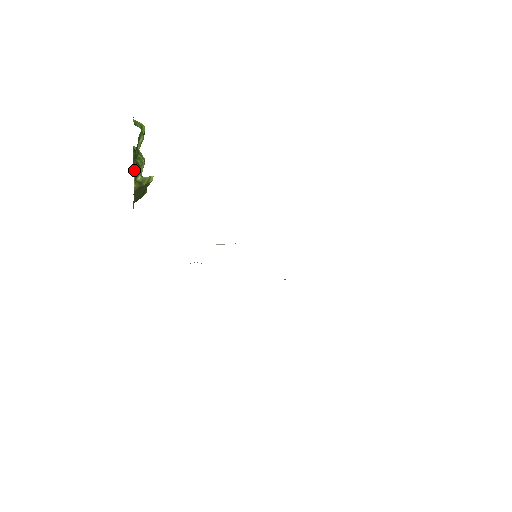
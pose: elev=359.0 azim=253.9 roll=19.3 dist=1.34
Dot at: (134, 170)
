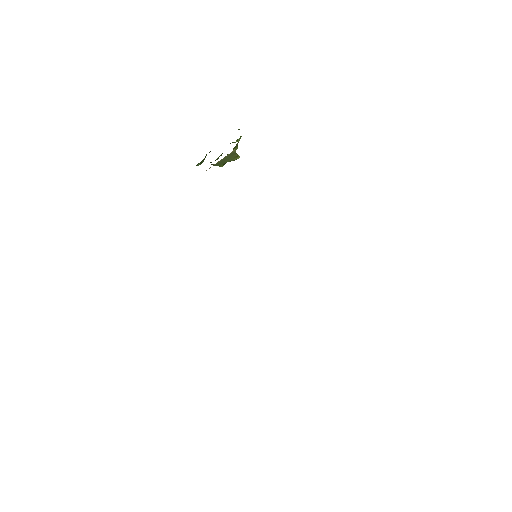
Dot at: (237, 144)
